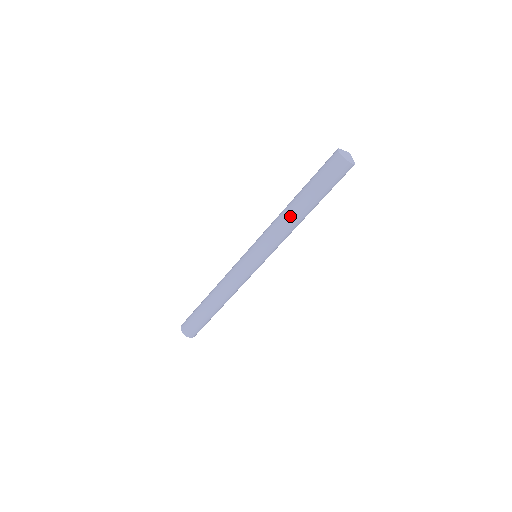
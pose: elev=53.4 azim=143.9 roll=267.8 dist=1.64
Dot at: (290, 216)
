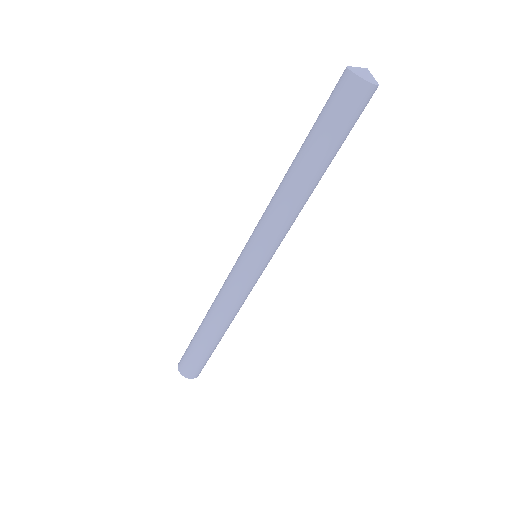
Dot at: (295, 190)
